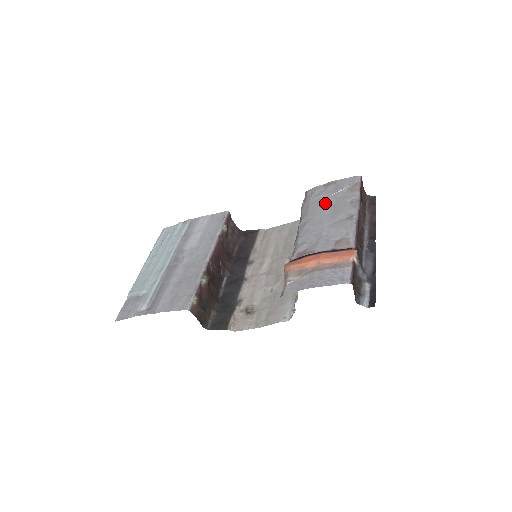
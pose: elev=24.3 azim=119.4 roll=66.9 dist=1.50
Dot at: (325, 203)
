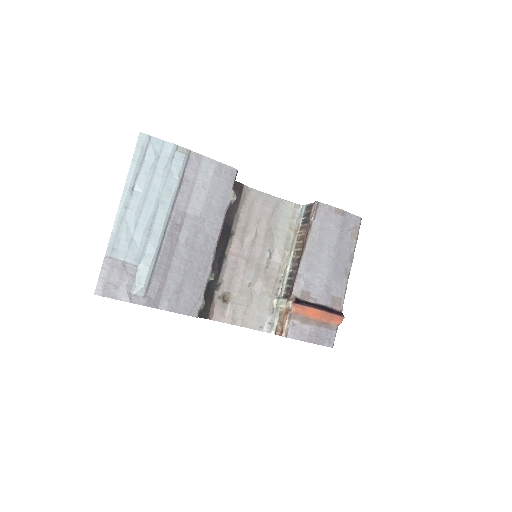
Dot at: (333, 240)
